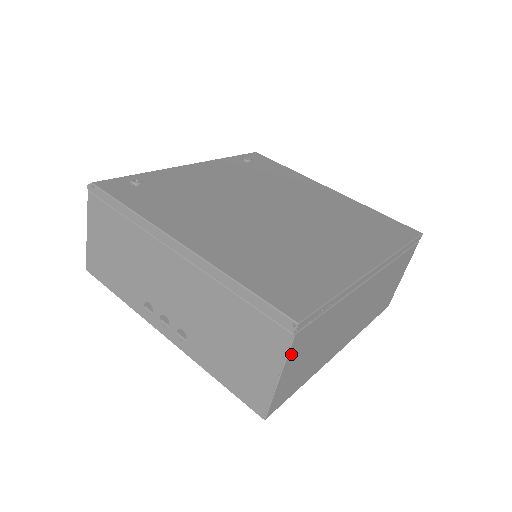
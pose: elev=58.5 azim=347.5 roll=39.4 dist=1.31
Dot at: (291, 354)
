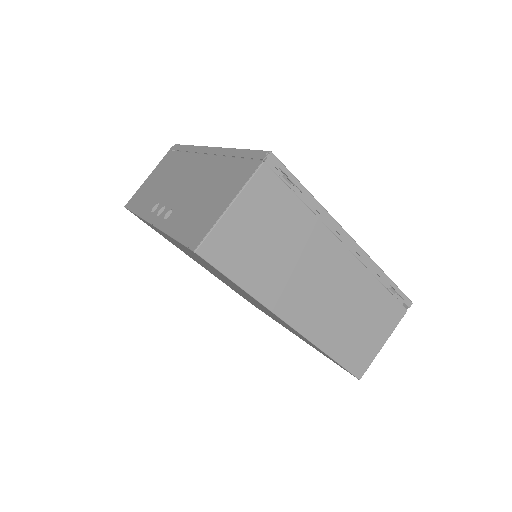
Dot at: (252, 187)
